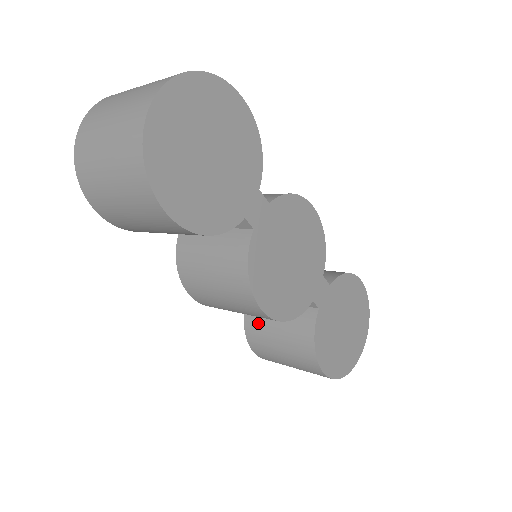
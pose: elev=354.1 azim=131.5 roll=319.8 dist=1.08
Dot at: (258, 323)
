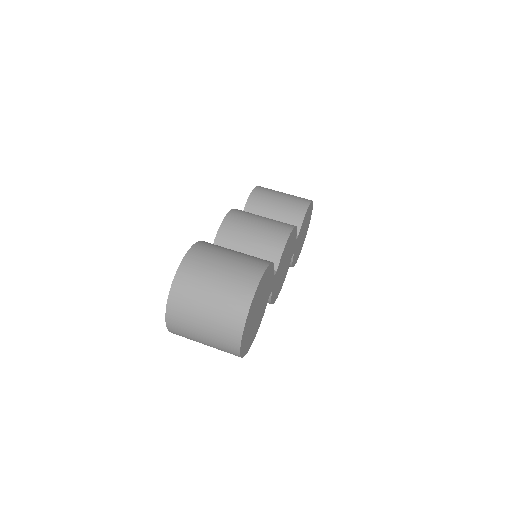
Dot at: occluded
